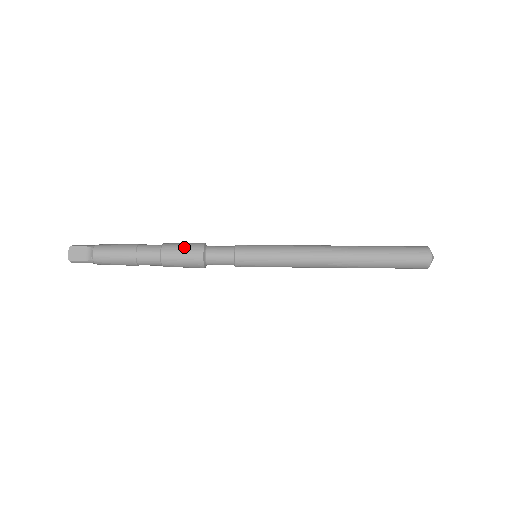
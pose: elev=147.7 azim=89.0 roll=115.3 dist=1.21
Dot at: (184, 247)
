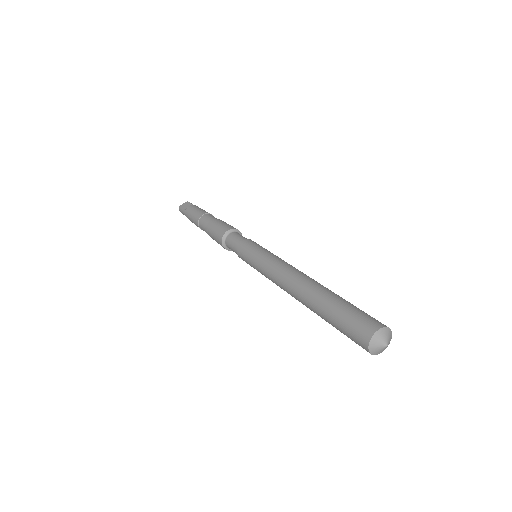
Dot at: (226, 223)
